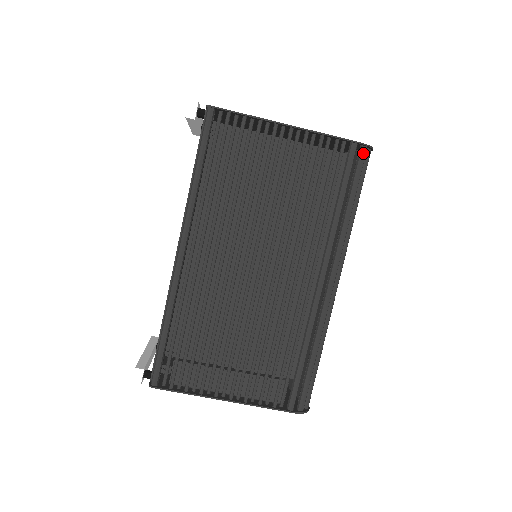
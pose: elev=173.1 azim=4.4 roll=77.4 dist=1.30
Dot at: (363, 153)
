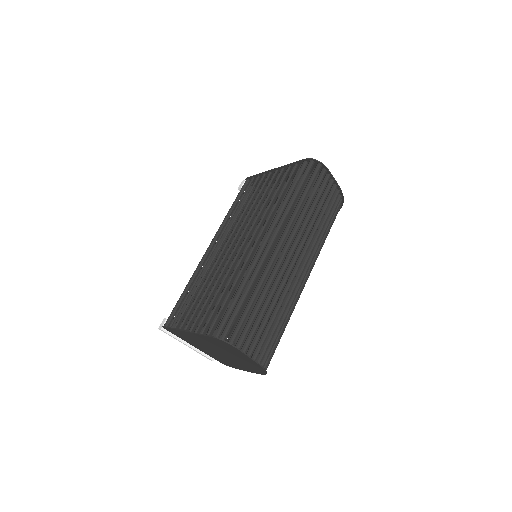
Dot at: (308, 164)
